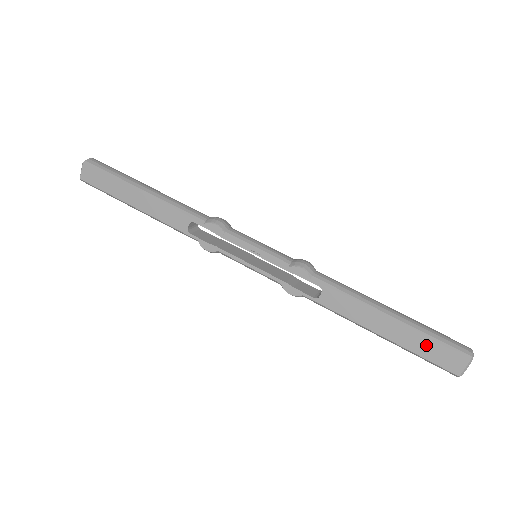
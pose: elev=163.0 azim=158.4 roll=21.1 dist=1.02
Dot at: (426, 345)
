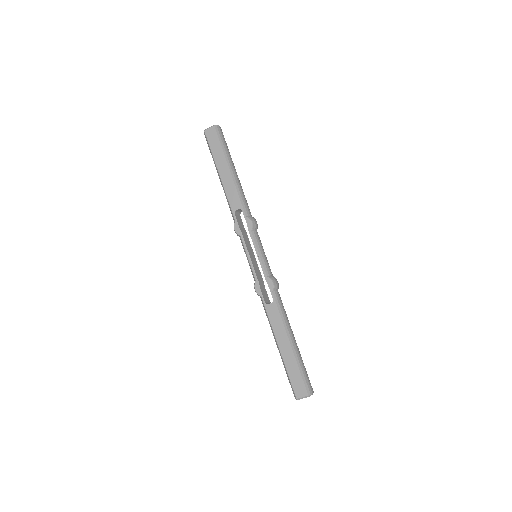
Dot at: (296, 371)
